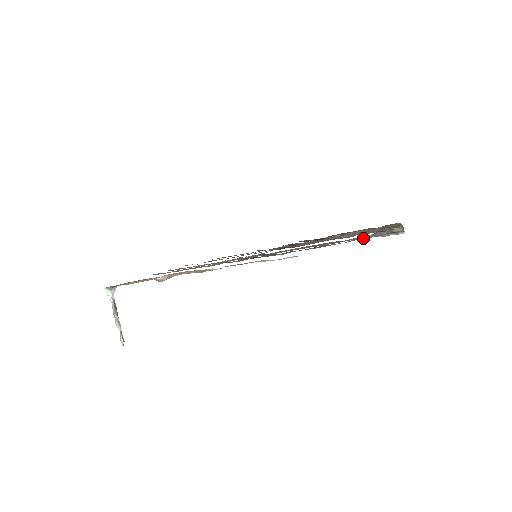
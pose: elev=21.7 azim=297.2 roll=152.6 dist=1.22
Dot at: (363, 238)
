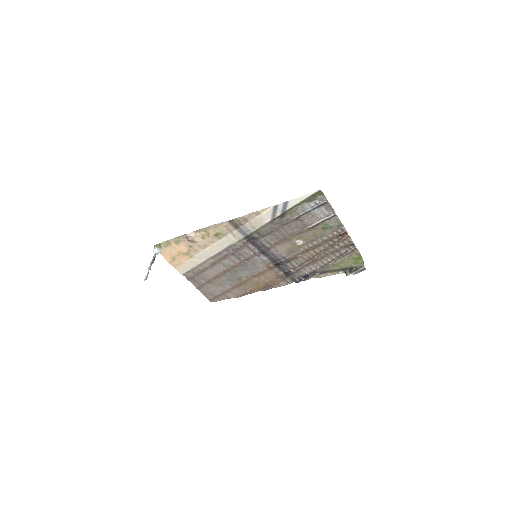
Dot at: (315, 206)
